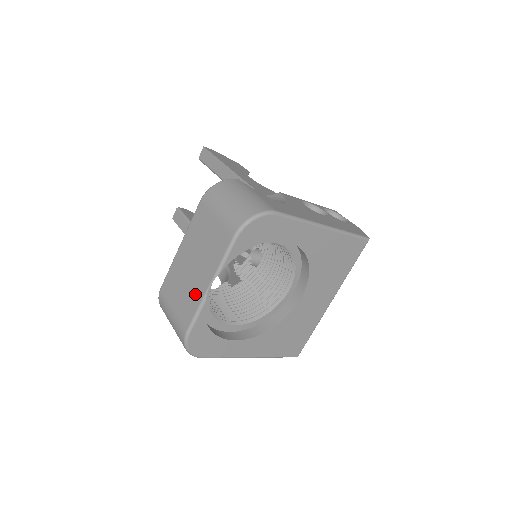
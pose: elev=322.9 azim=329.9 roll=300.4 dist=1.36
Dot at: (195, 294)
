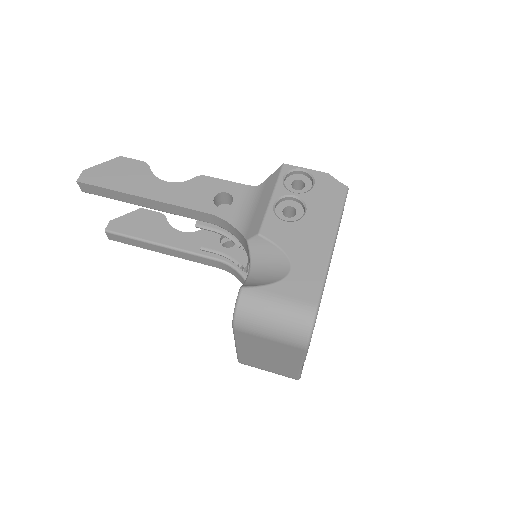
Dot at: (288, 368)
